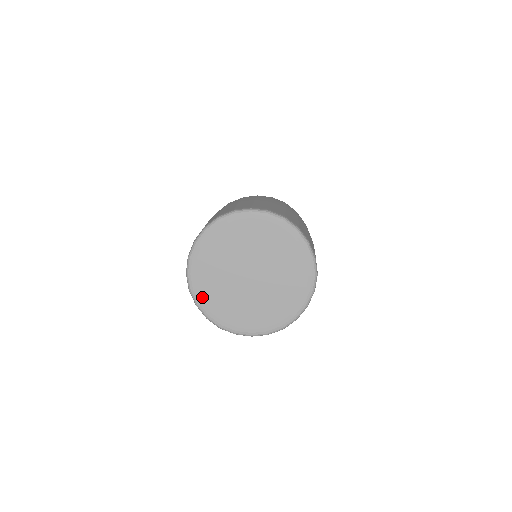
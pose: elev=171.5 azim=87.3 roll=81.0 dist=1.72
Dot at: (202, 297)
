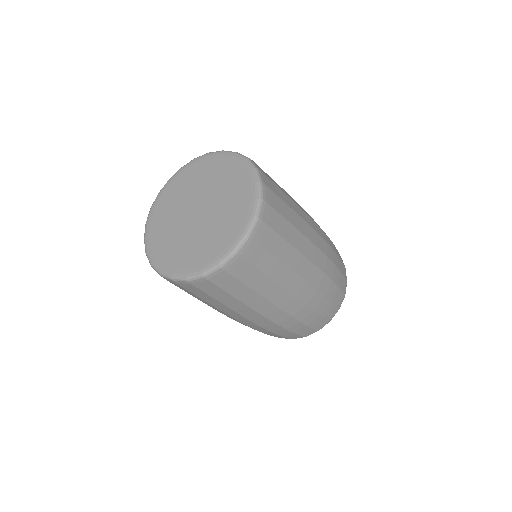
Dot at: (151, 230)
